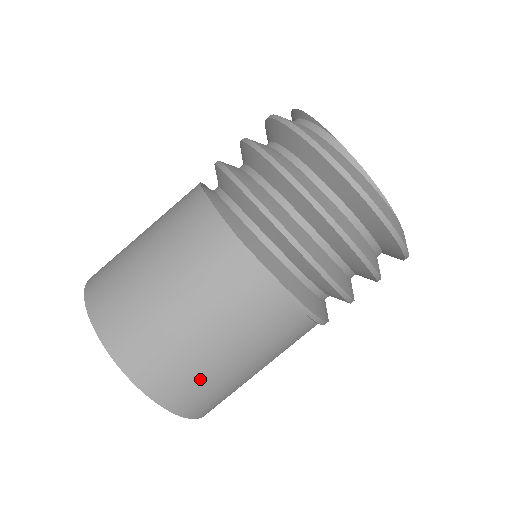
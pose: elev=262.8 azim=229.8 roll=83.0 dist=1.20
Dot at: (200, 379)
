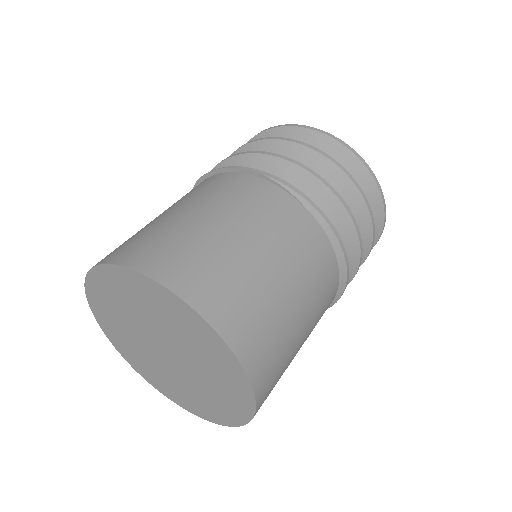
Dot at: (179, 241)
